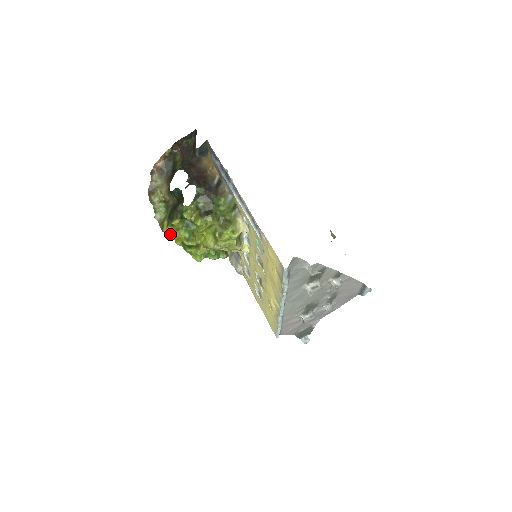
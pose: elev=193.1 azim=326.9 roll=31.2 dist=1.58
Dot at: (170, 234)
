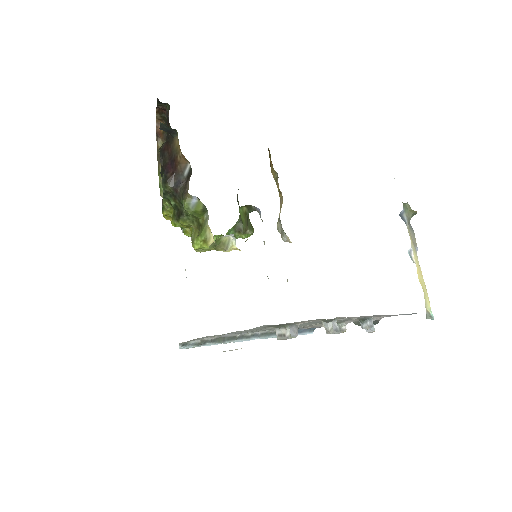
Dot at: (170, 220)
